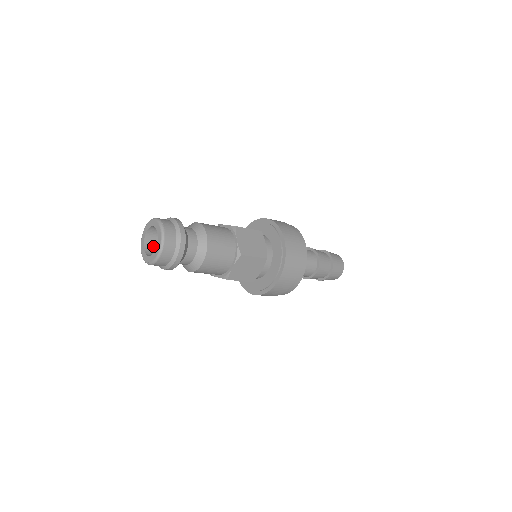
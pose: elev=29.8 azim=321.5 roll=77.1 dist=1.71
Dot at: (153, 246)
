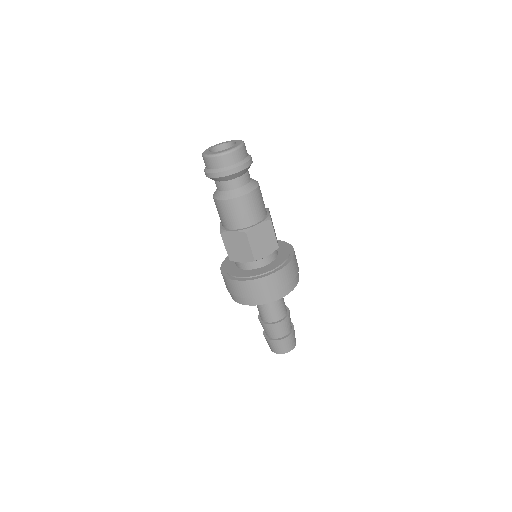
Dot at: occluded
